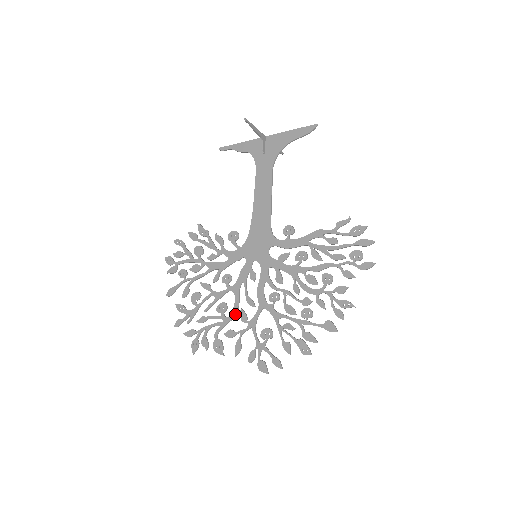
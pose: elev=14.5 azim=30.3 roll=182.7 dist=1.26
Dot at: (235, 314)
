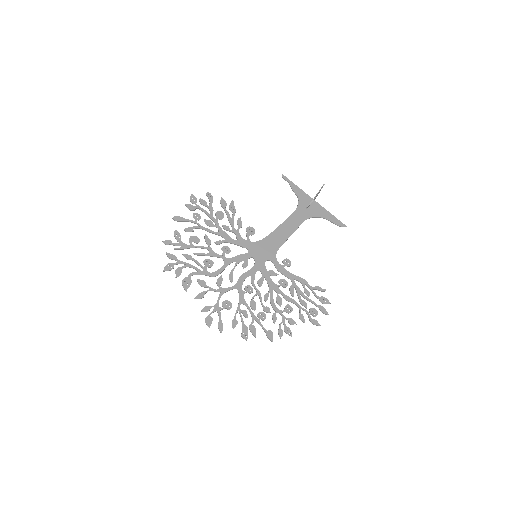
Dot at: (215, 275)
